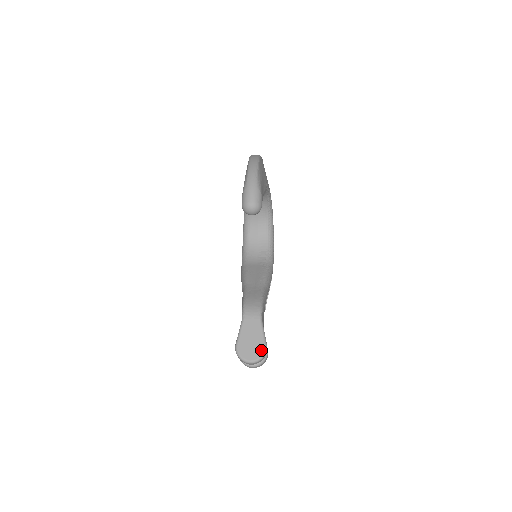
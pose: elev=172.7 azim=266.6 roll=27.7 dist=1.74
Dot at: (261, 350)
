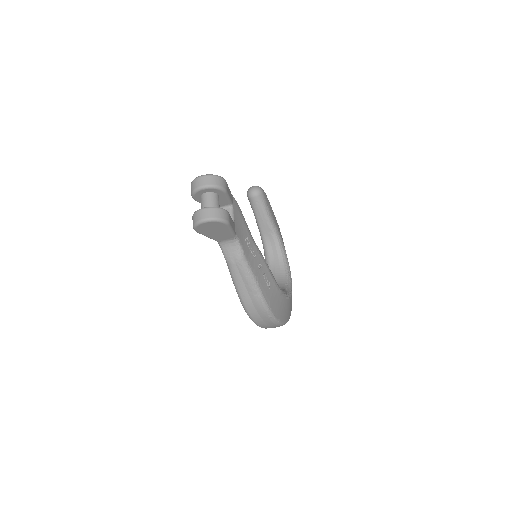
Dot at: occluded
